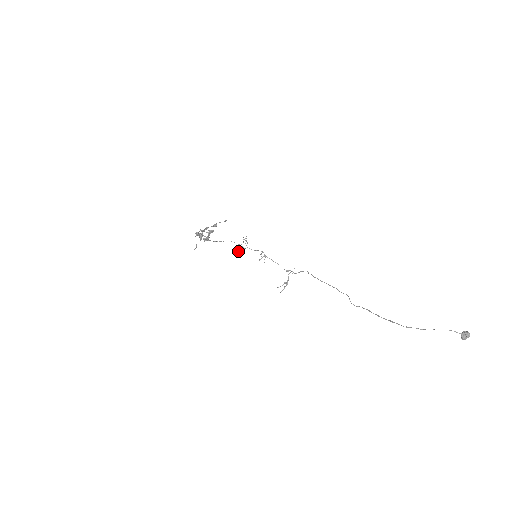
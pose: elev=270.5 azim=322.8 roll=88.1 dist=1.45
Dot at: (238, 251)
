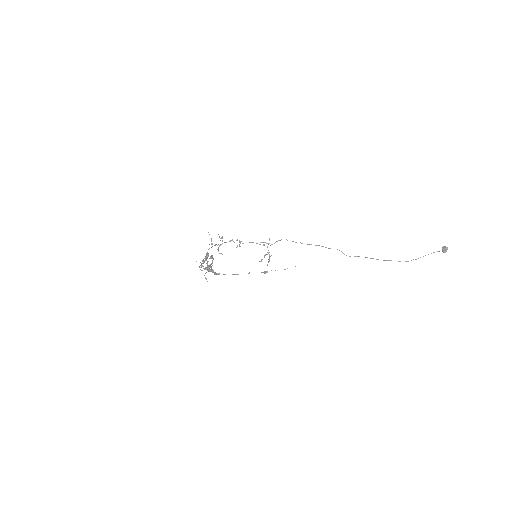
Dot at: (218, 251)
